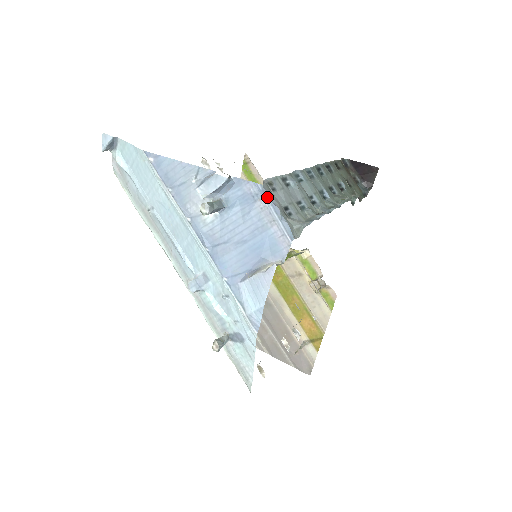
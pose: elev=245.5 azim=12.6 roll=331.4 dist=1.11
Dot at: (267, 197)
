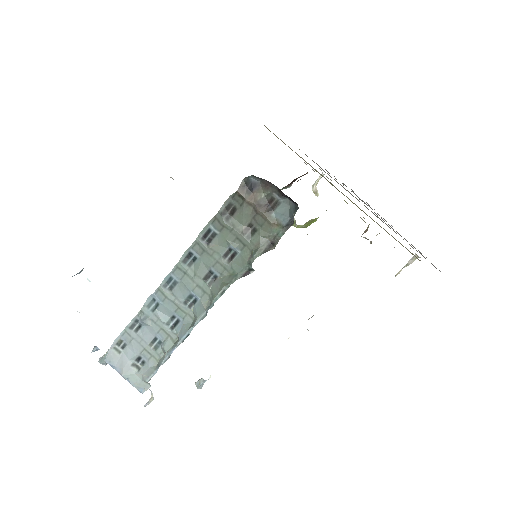
Dot at: (113, 368)
